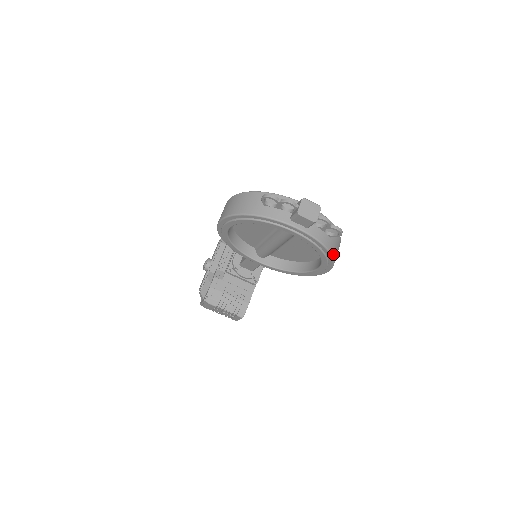
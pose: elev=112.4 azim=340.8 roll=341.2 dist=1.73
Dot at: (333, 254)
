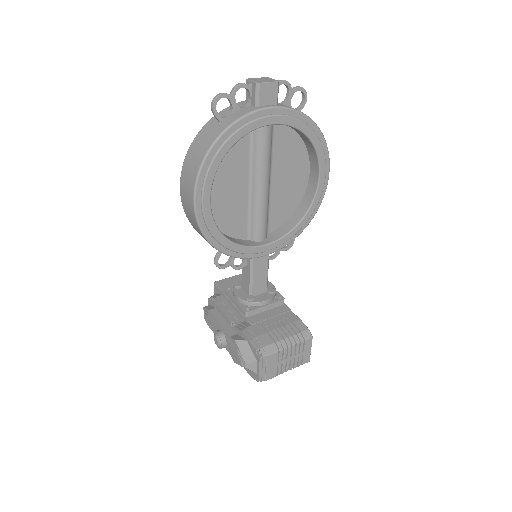
Dot at: (318, 129)
